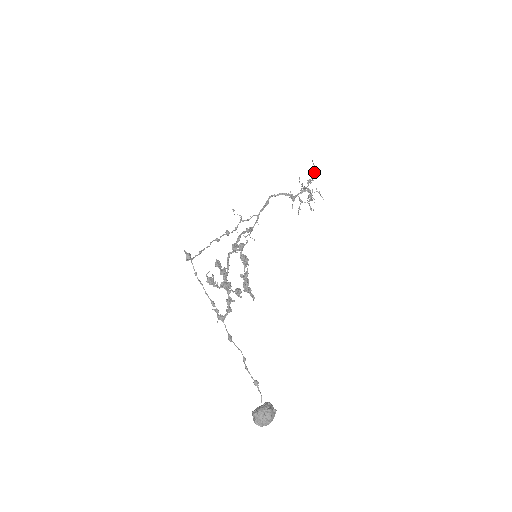
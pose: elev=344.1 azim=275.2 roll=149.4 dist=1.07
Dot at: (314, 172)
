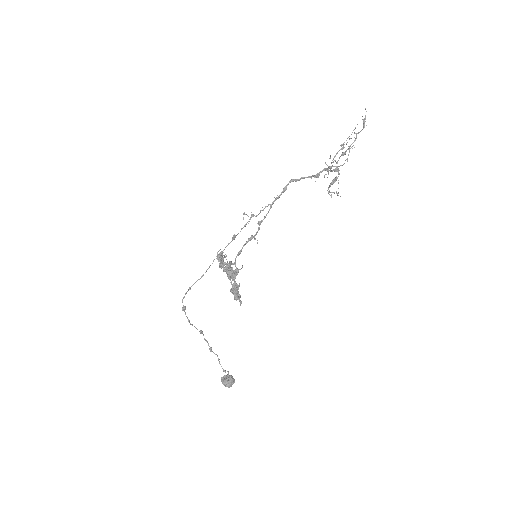
Dot at: (355, 138)
